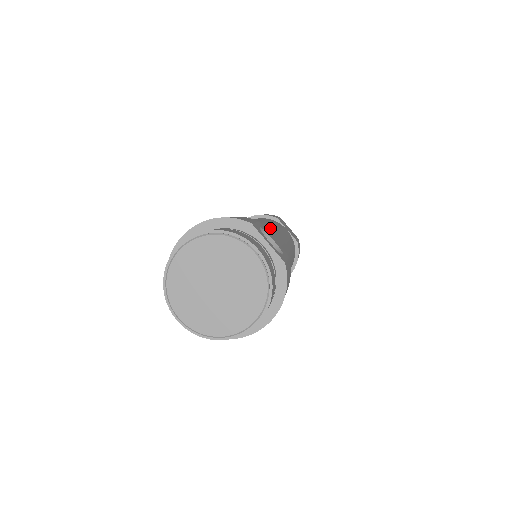
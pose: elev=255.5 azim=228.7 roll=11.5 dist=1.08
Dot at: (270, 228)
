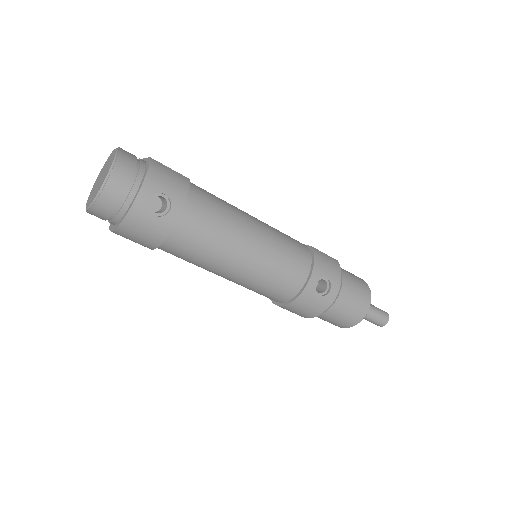
Dot at: occluded
